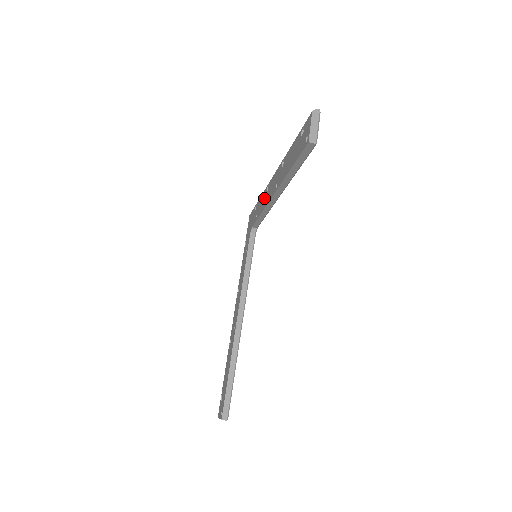
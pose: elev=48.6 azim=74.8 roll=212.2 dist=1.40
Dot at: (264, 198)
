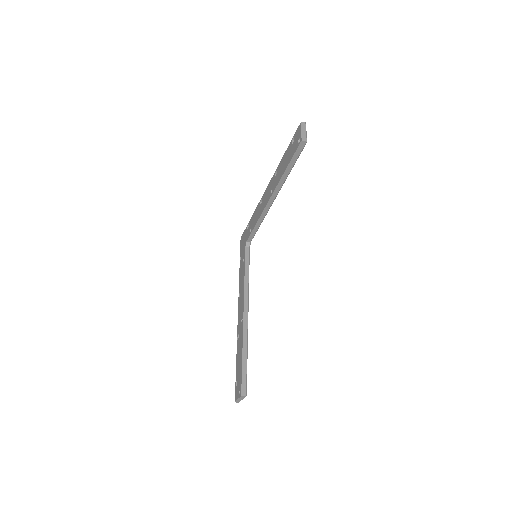
Dot at: (258, 211)
